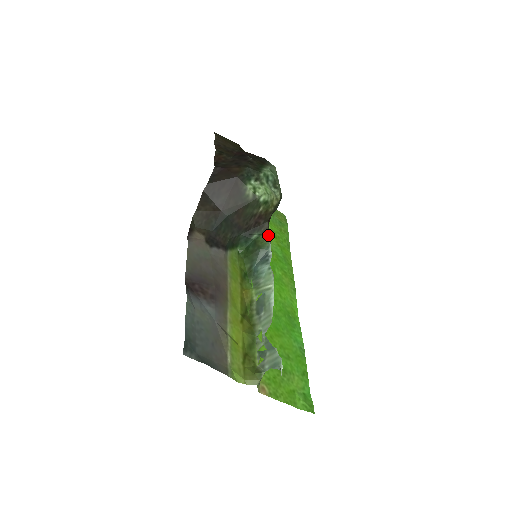
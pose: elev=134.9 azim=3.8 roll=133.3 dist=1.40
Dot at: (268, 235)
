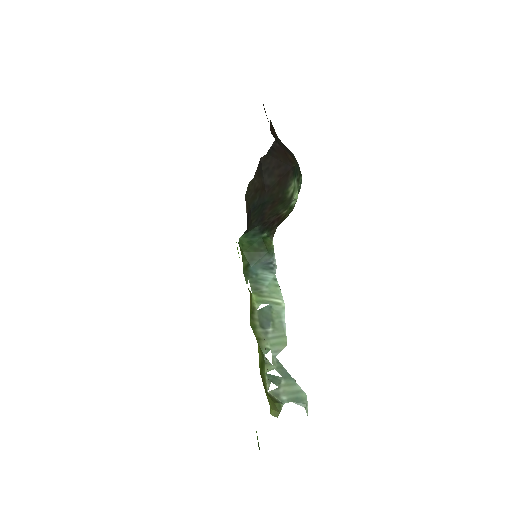
Dot at: (272, 240)
